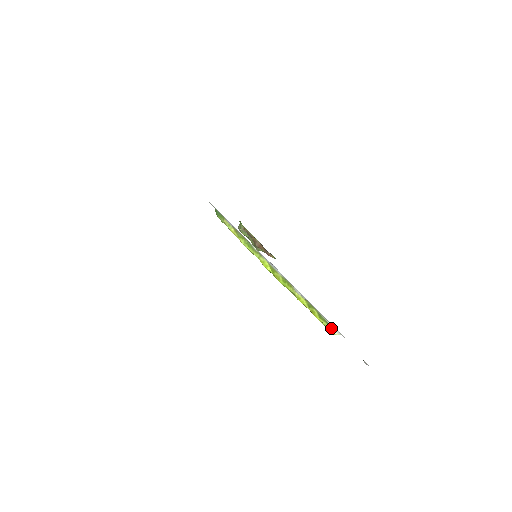
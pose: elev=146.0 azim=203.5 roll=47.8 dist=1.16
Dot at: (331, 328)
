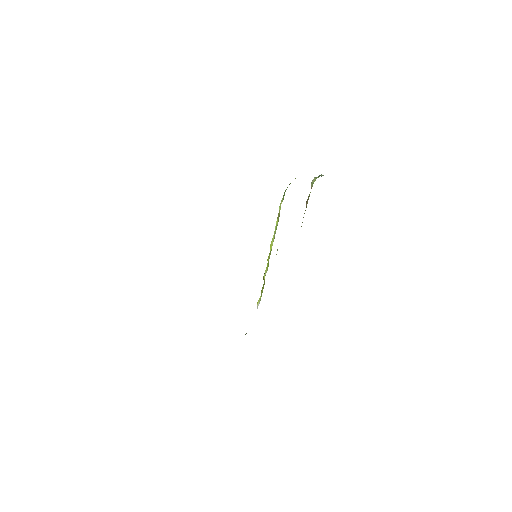
Dot at: (258, 304)
